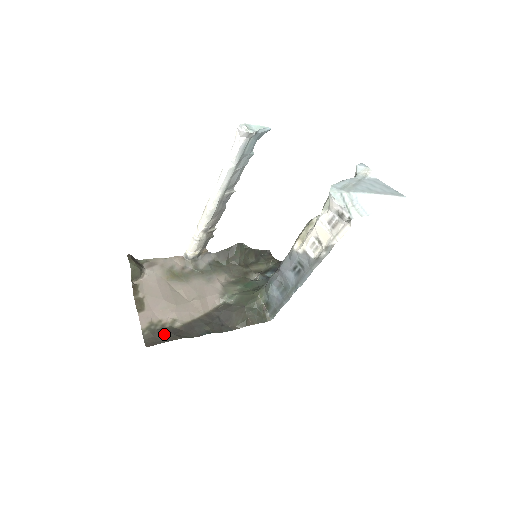
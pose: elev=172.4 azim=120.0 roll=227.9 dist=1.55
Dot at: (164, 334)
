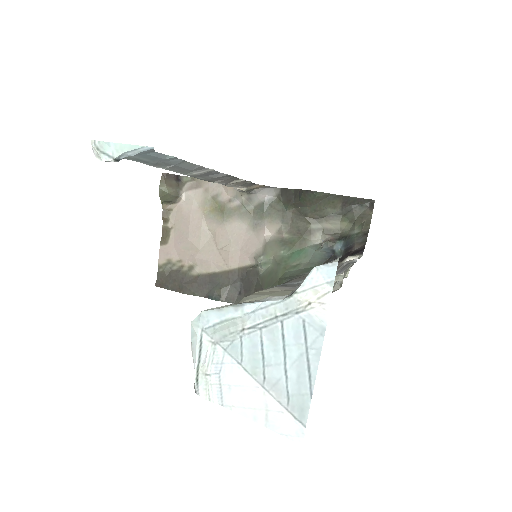
Dot at: (175, 279)
